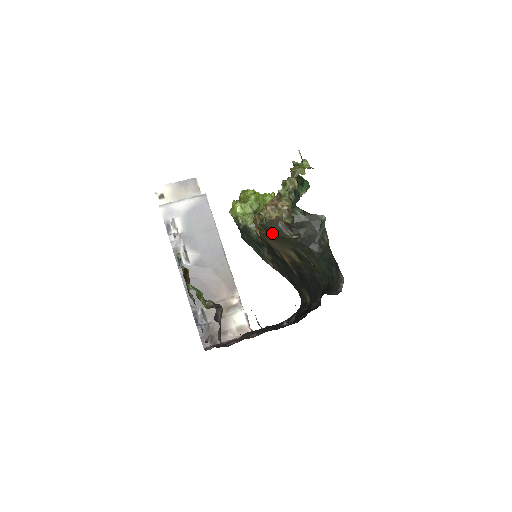
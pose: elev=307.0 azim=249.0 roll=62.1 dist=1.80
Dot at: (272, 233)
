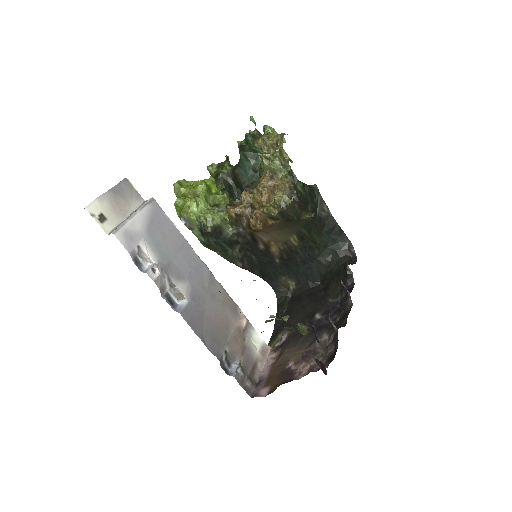
Dot at: (288, 219)
